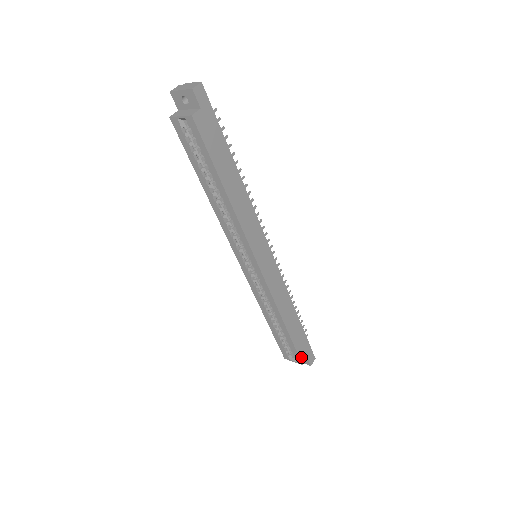
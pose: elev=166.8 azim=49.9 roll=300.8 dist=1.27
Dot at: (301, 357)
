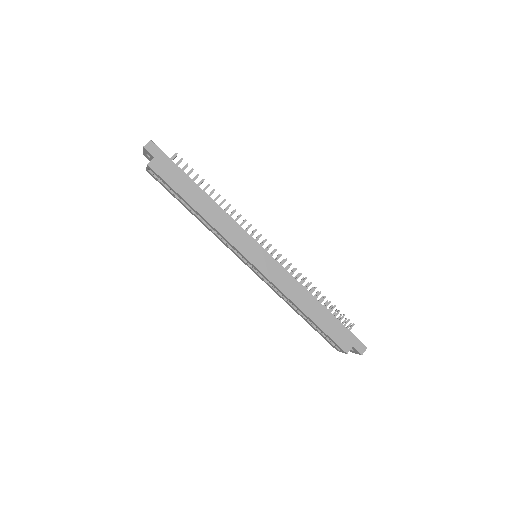
Dot at: (342, 346)
